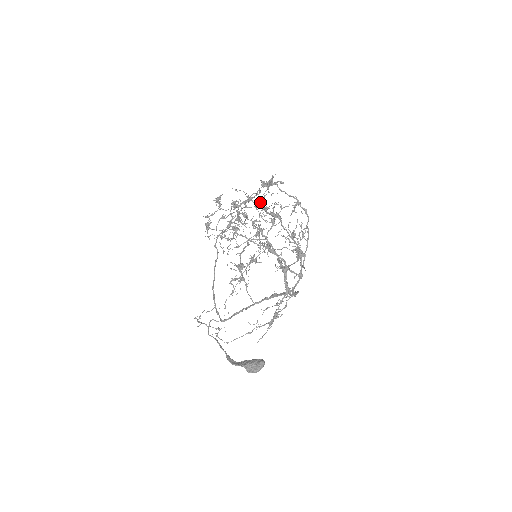
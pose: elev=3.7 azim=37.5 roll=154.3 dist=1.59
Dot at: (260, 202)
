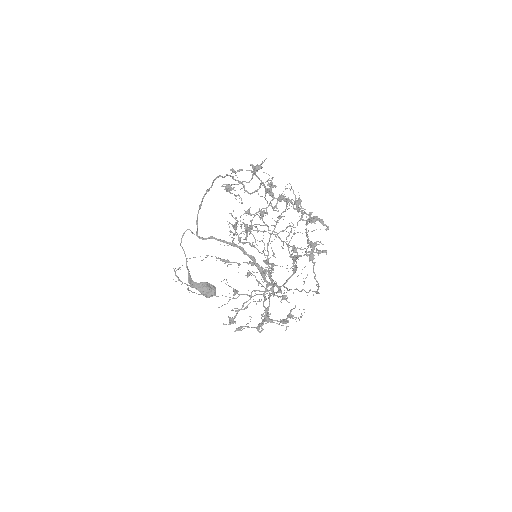
Dot at: occluded
